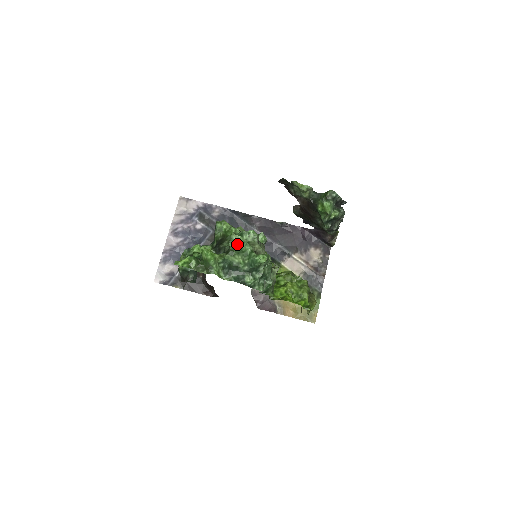
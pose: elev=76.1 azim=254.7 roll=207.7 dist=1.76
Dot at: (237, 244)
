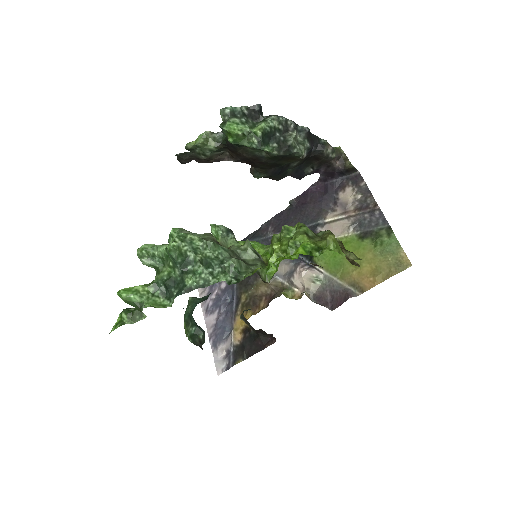
Dot at: (149, 256)
